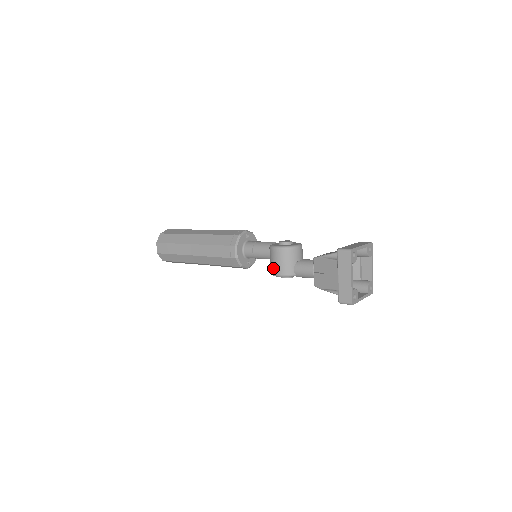
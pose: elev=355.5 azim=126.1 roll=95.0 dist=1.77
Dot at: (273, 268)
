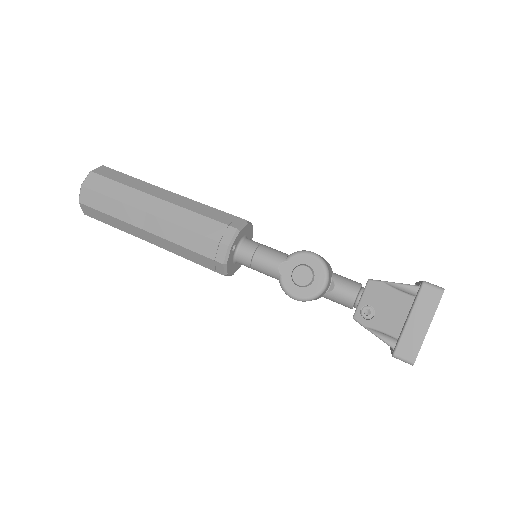
Dot at: occluded
